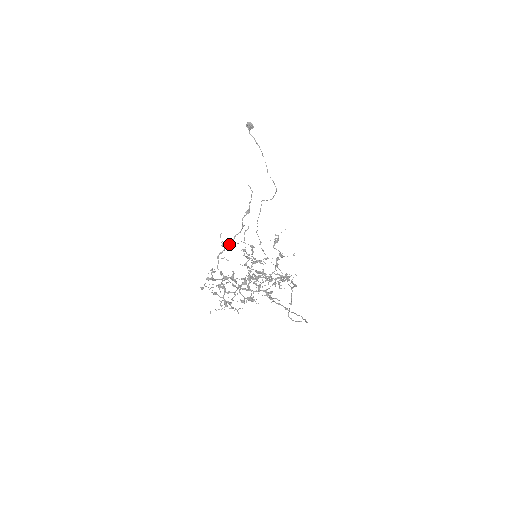
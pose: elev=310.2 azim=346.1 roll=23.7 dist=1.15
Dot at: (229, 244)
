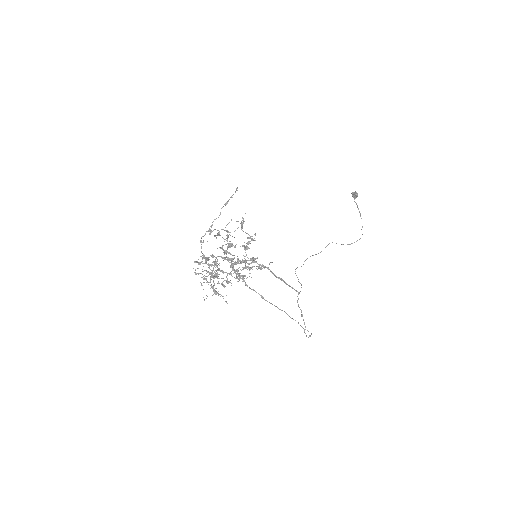
Dot at: (209, 229)
